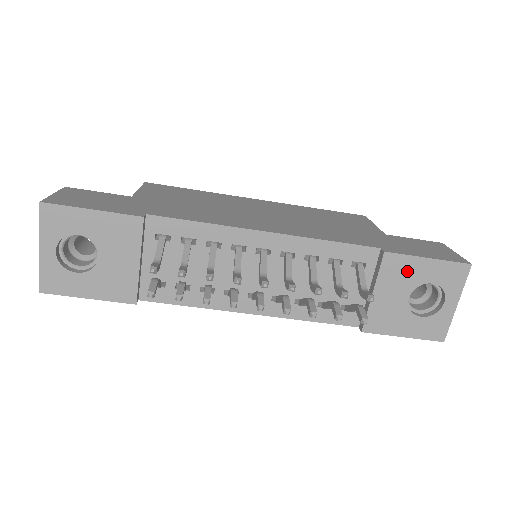
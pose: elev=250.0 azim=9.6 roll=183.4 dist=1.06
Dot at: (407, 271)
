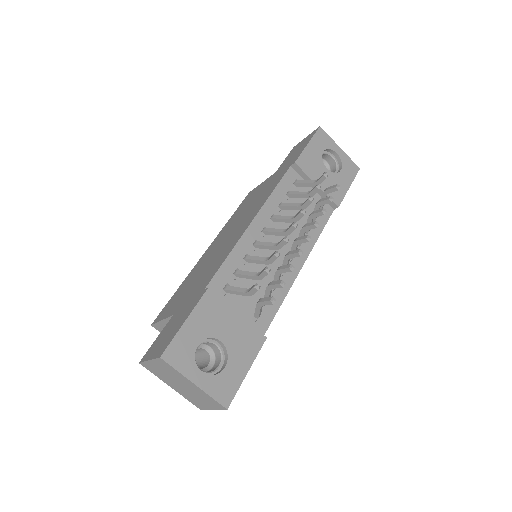
Dot at: (311, 159)
